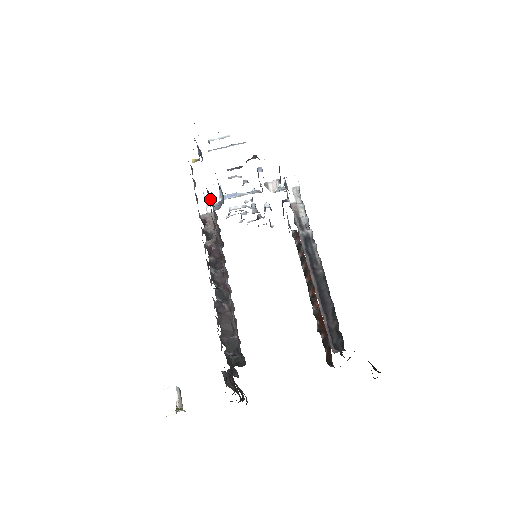
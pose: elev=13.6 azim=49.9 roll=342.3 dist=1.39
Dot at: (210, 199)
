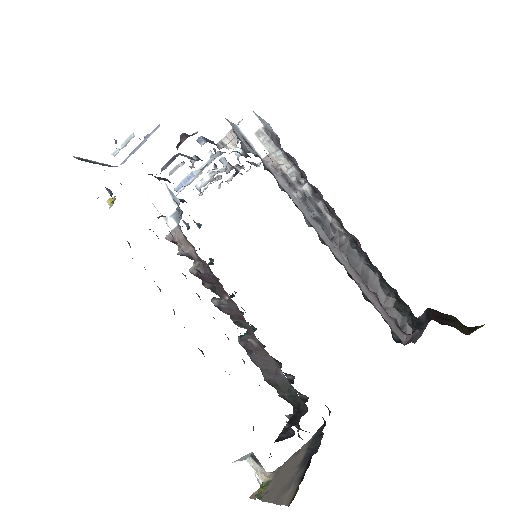
Dot at: (164, 209)
